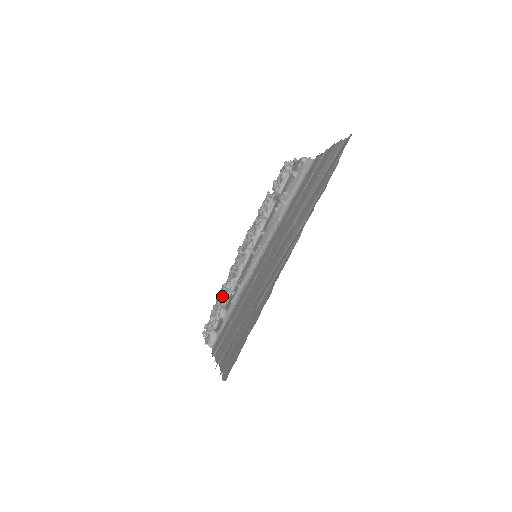
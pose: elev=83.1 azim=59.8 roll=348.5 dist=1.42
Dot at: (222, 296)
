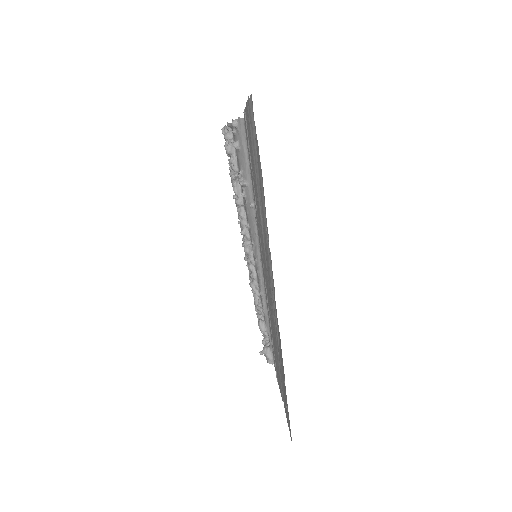
Dot at: occluded
